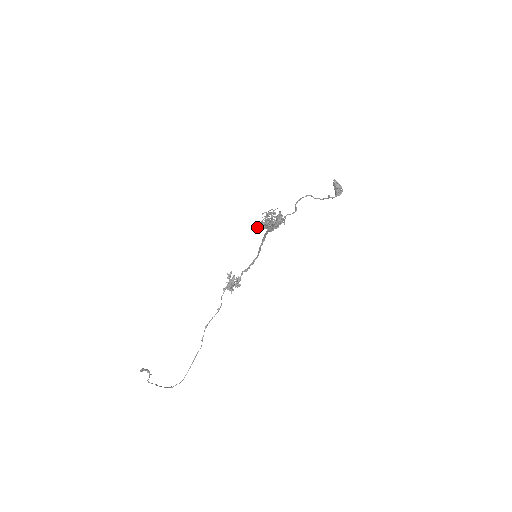
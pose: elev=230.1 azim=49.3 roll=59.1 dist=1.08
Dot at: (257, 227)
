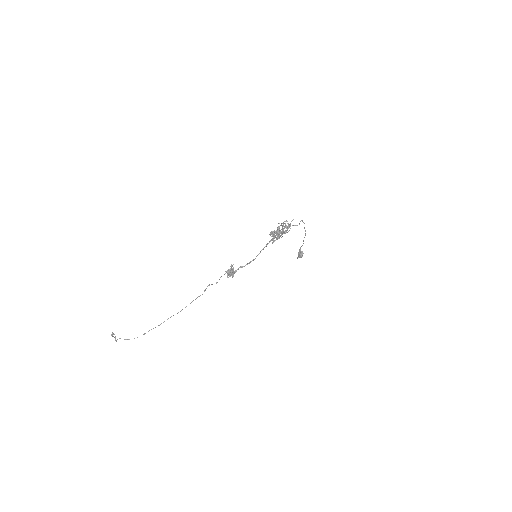
Dot at: (271, 232)
